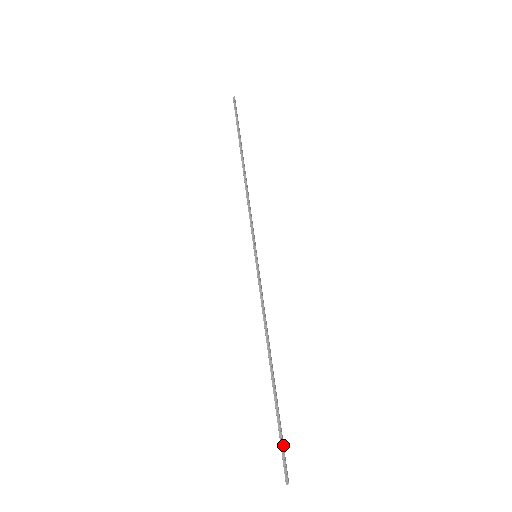
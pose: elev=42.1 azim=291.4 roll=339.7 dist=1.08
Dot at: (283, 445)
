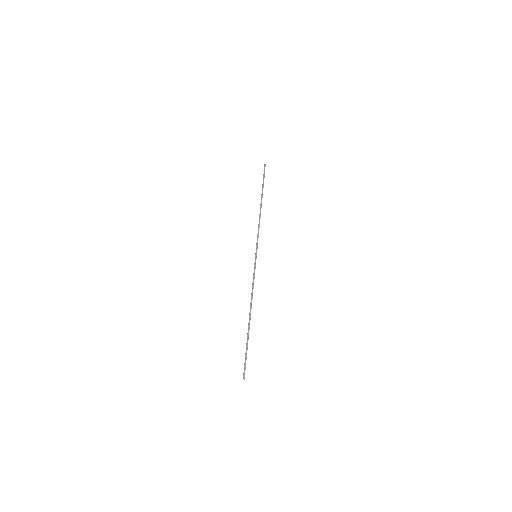
Dot at: (246, 359)
